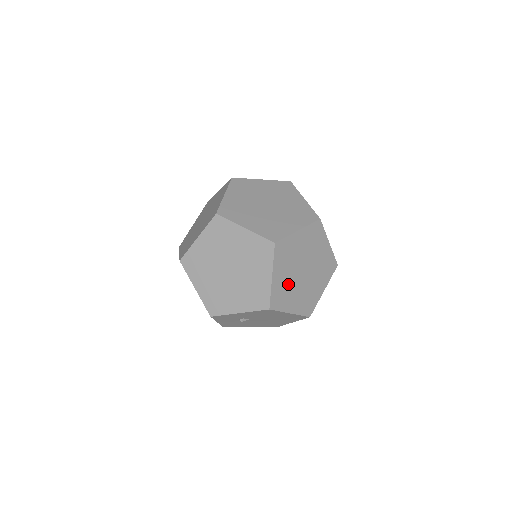
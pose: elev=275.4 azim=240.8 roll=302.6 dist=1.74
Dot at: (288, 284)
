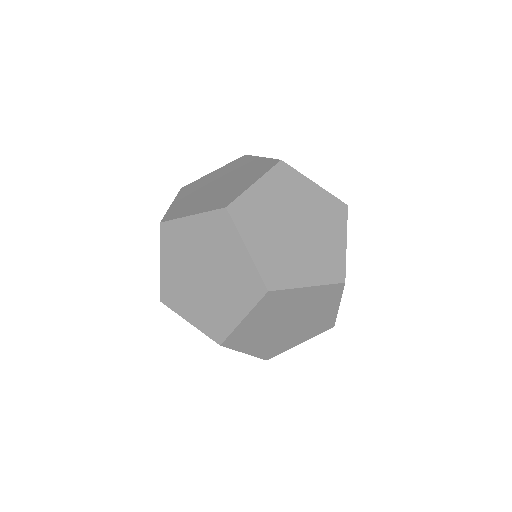
Dot at: (259, 330)
